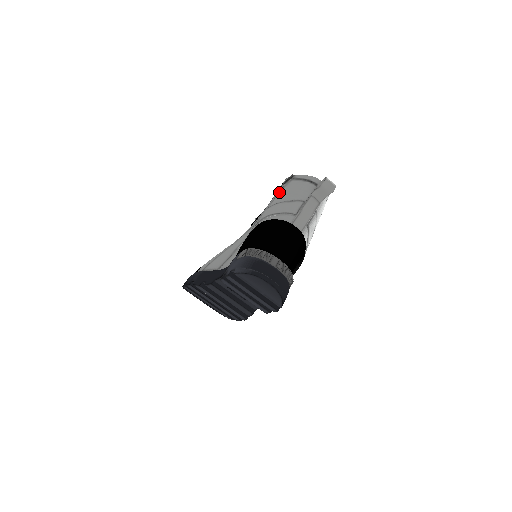
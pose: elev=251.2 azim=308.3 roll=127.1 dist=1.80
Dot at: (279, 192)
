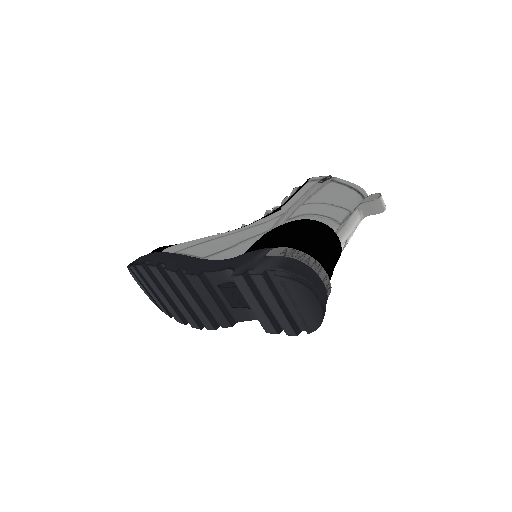
Dot at: (316, 190)
